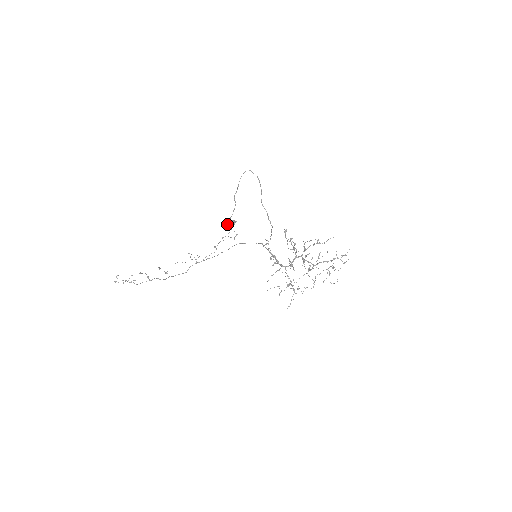
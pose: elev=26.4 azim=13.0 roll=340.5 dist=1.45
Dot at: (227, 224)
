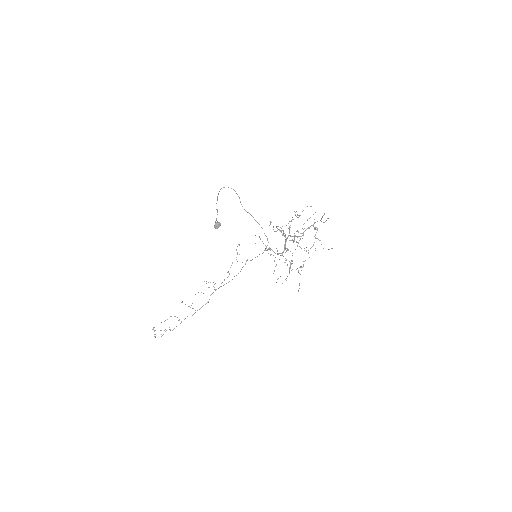
Dot at: (214, 227)
